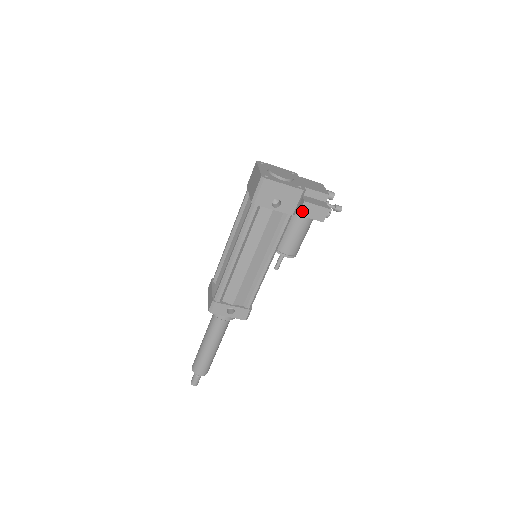
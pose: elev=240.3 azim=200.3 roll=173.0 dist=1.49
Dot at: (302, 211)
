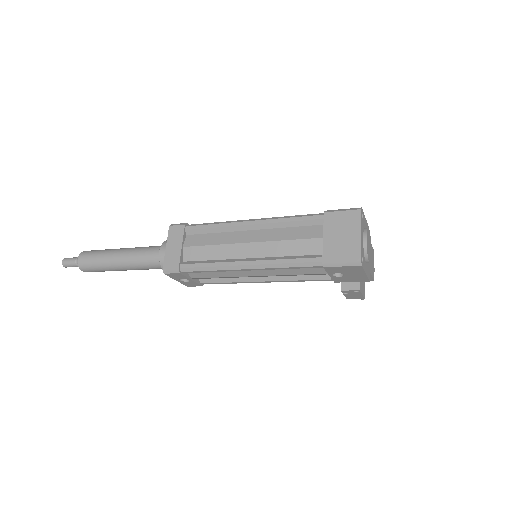
Dot at: (347, 291)
